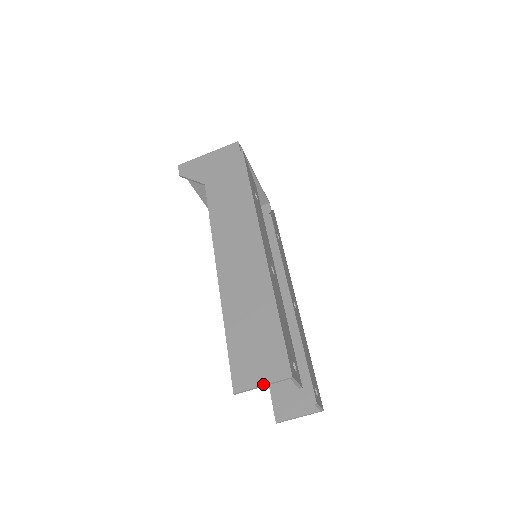
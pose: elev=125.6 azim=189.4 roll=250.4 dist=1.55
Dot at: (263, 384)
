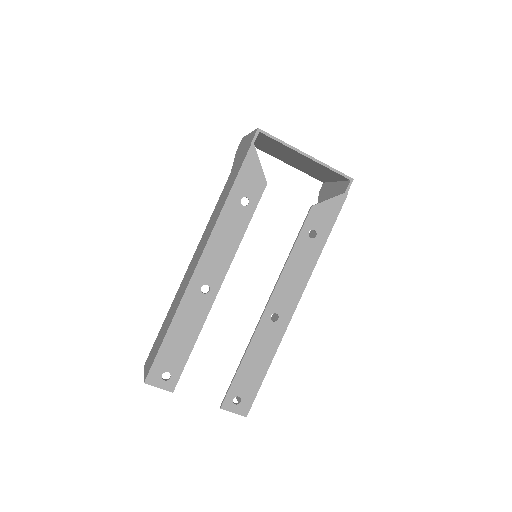
Dot at: (144, 373)
